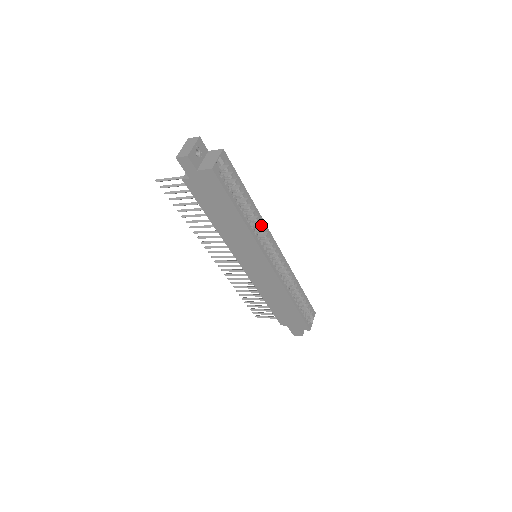
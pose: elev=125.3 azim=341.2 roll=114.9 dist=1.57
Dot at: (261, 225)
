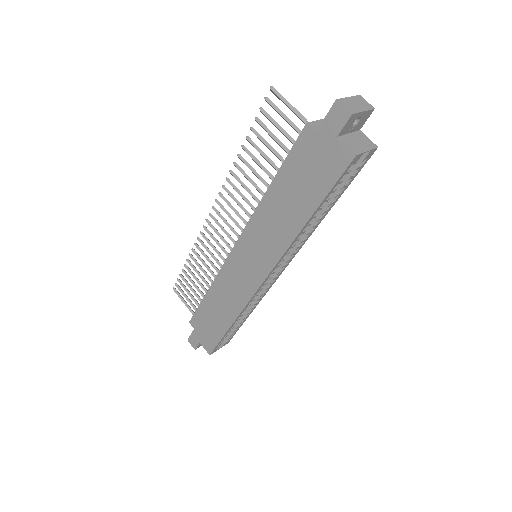
Dot at: occluded
